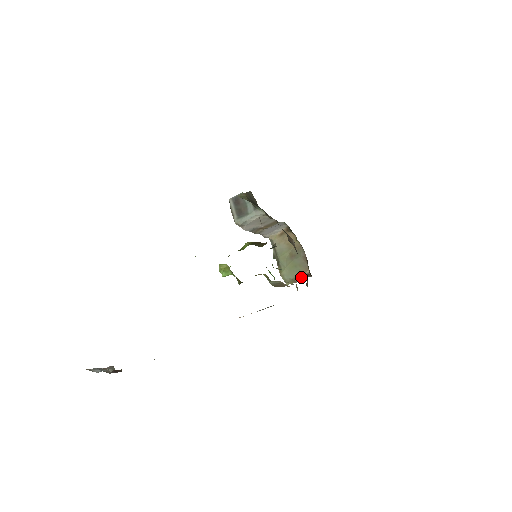
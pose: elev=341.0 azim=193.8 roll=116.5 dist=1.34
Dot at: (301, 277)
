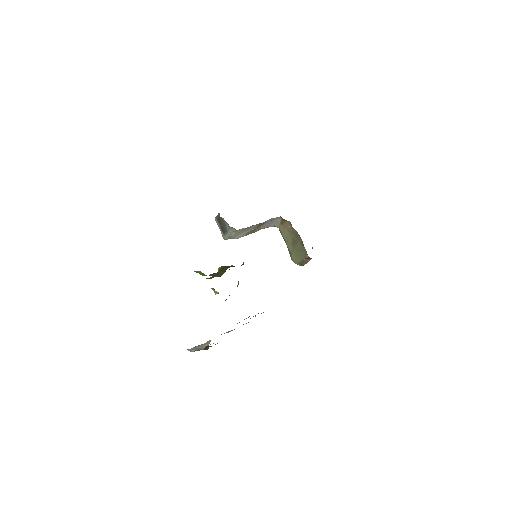
Dot at: (305, 260)
